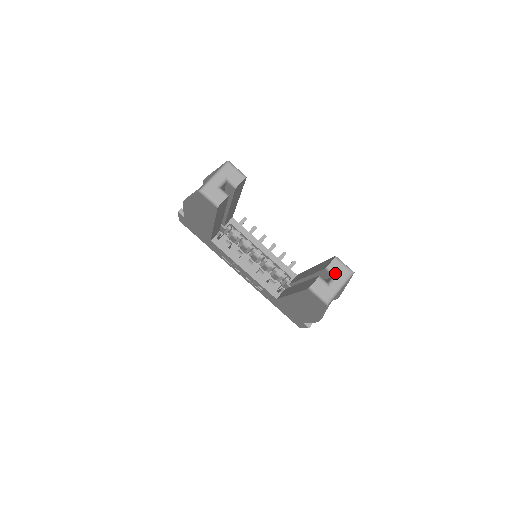
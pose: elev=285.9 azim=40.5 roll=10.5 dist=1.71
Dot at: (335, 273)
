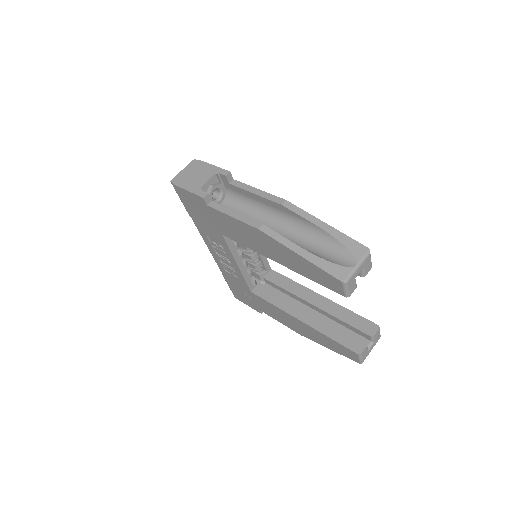
Dot at: (374, 340)
